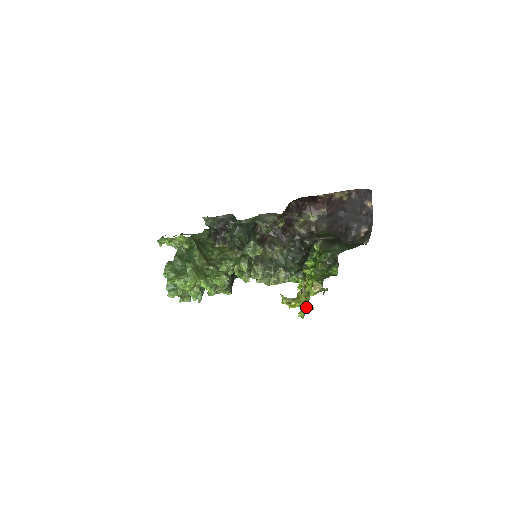
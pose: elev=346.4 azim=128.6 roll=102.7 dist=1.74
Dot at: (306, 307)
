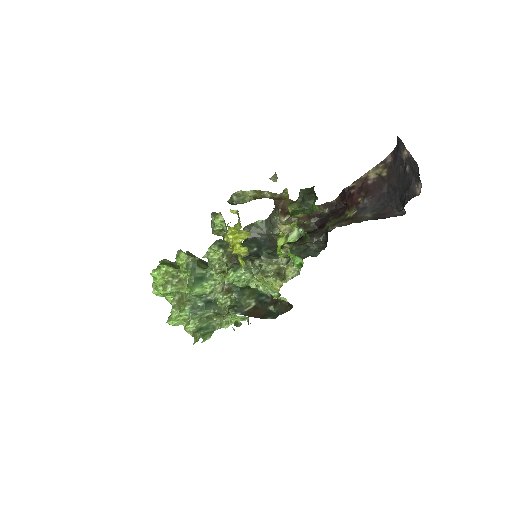
Dot at: (242, 236)
